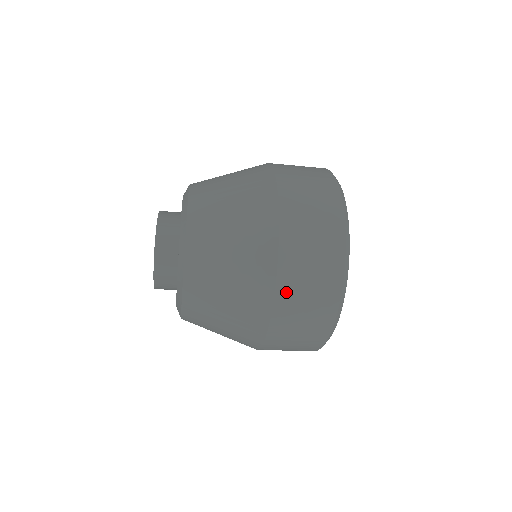
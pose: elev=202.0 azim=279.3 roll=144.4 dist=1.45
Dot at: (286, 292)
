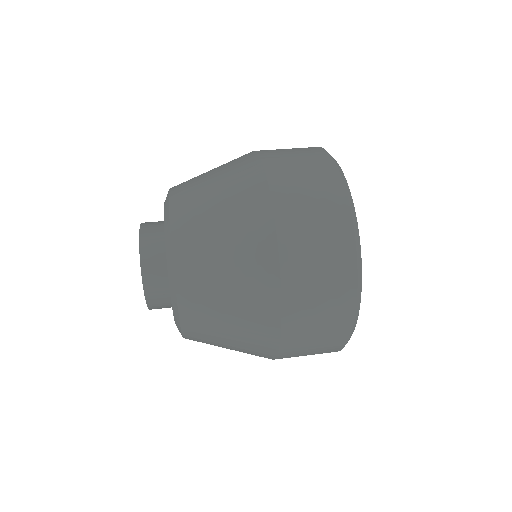
Dot at: occluded
